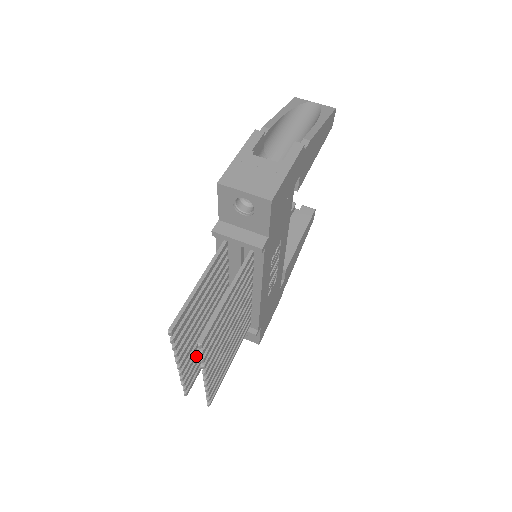
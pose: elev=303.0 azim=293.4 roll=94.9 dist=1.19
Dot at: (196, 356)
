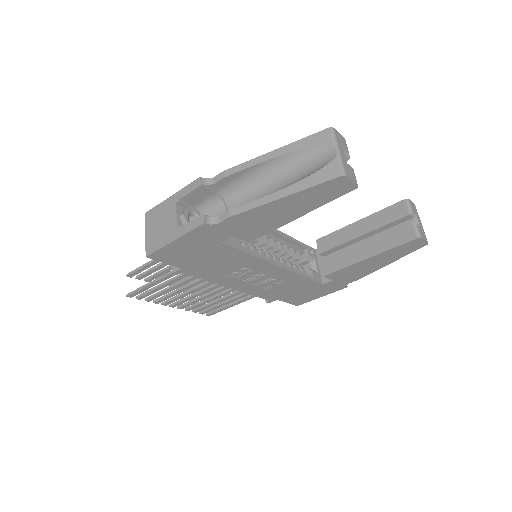
Dot at: occluded
